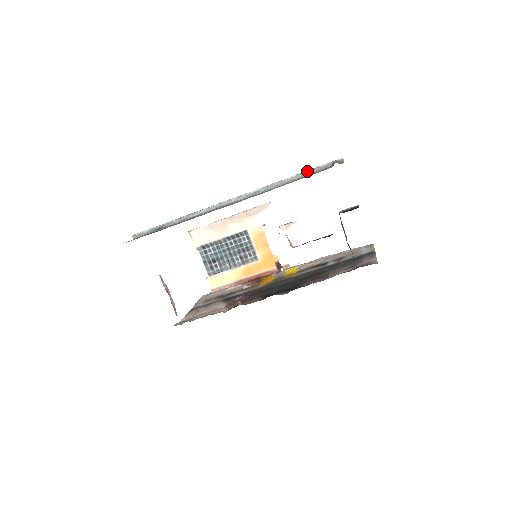
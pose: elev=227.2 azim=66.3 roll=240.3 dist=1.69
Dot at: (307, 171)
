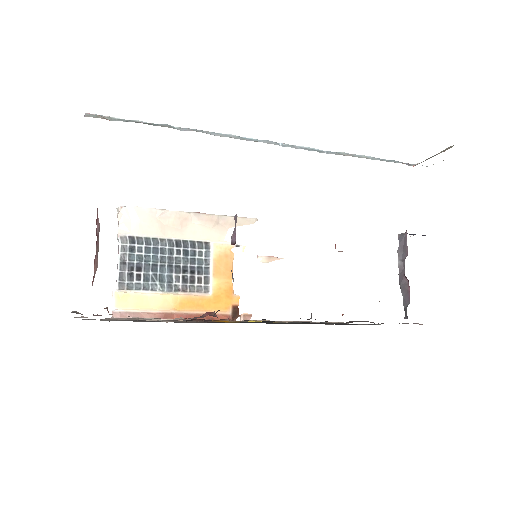
Dot at: (385, 159)
